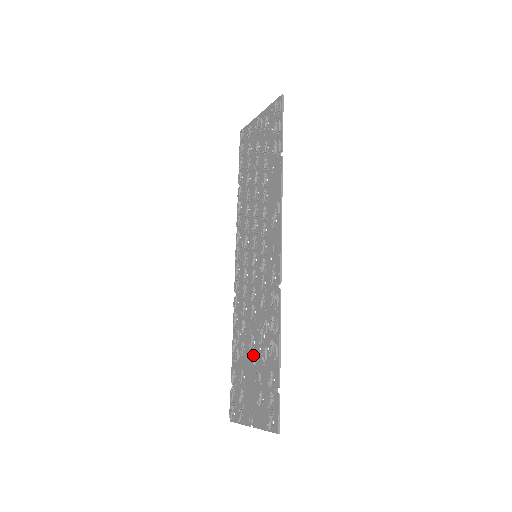
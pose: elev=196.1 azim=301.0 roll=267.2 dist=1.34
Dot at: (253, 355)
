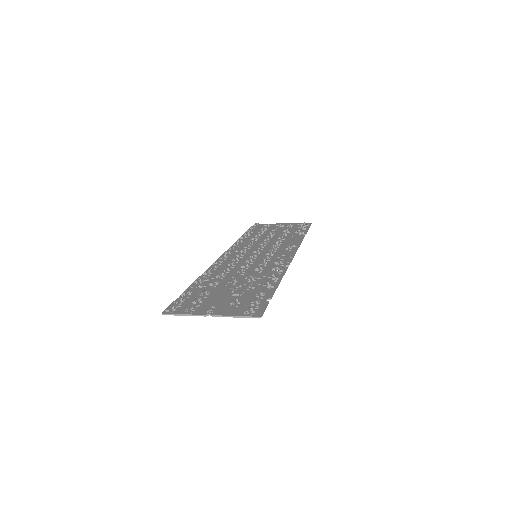
Dot at: (232, 286)
